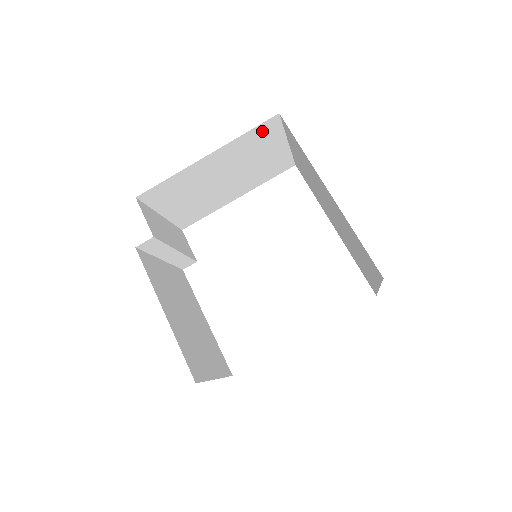
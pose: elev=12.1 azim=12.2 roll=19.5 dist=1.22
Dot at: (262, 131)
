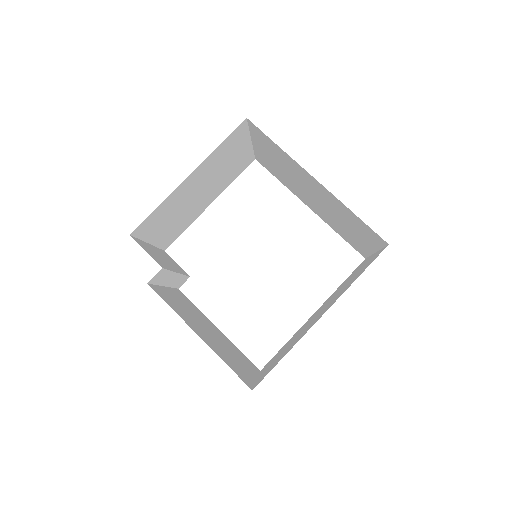
Dot at: (232, 138)
